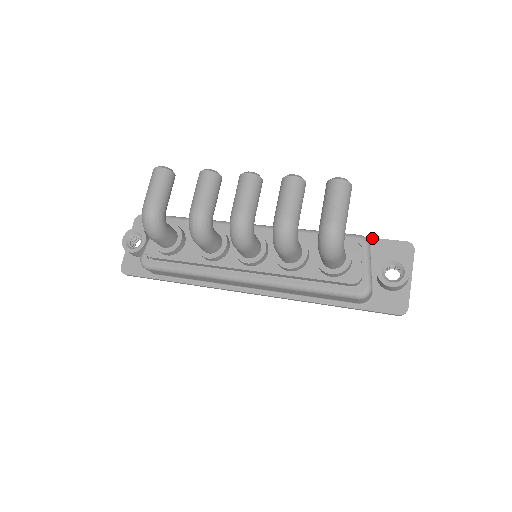
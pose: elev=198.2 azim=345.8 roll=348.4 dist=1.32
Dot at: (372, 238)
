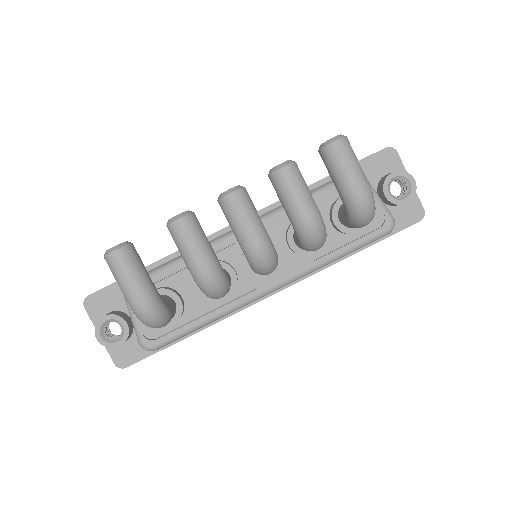
Dot at: occluded
